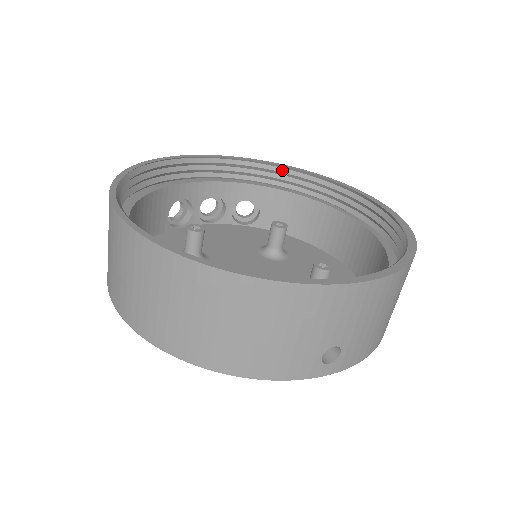
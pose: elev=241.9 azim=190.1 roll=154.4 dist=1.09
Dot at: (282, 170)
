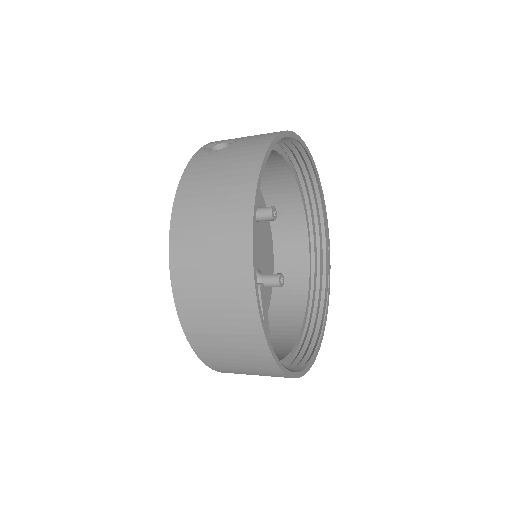
Dot at: (307, 159)
